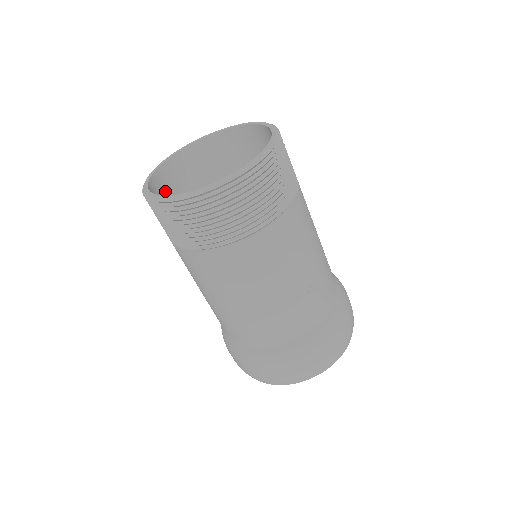
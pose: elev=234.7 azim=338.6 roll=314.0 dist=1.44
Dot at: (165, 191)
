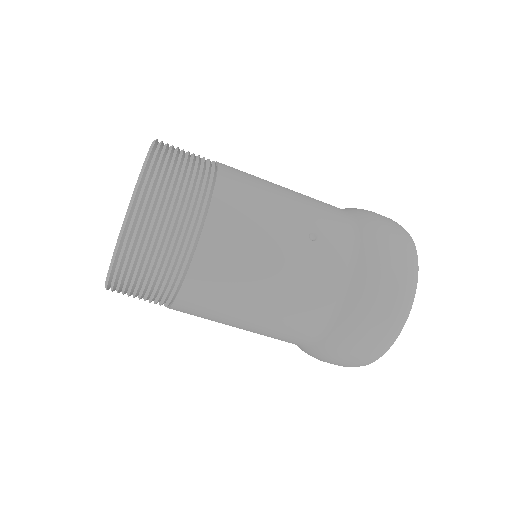
Dot at: occluded
